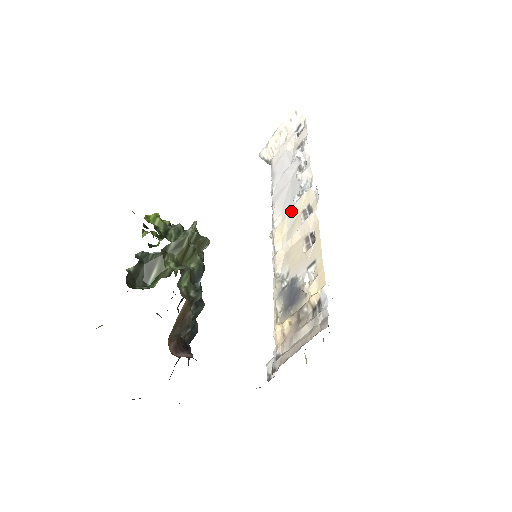
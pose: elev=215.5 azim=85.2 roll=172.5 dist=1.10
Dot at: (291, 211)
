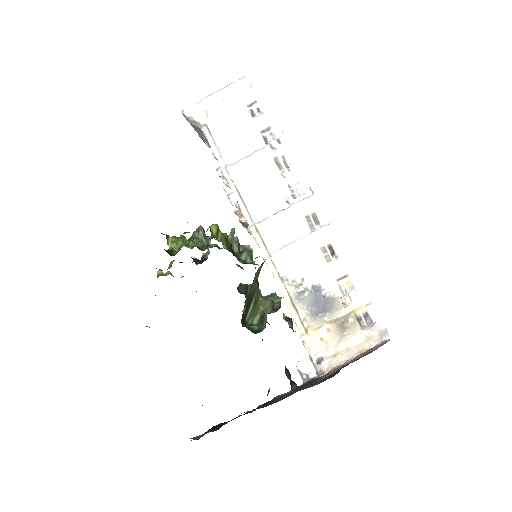
Dot at: (286, 212)
